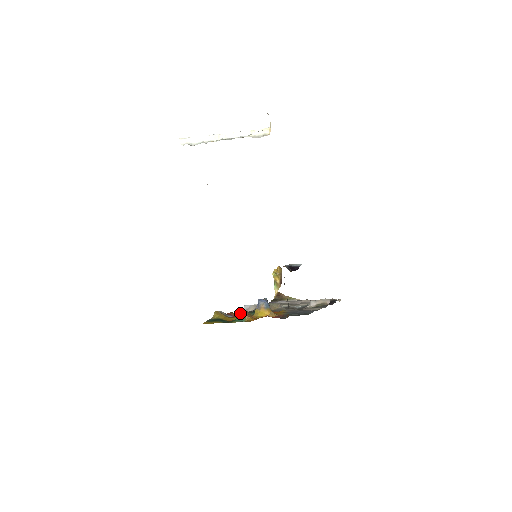
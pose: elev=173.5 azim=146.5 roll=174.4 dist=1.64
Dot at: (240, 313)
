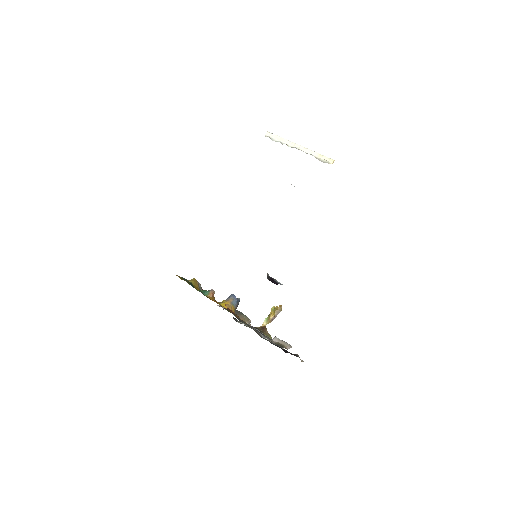
Dot at: occluded
